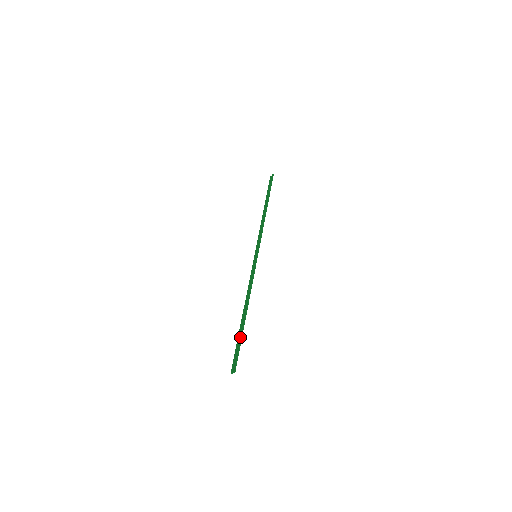
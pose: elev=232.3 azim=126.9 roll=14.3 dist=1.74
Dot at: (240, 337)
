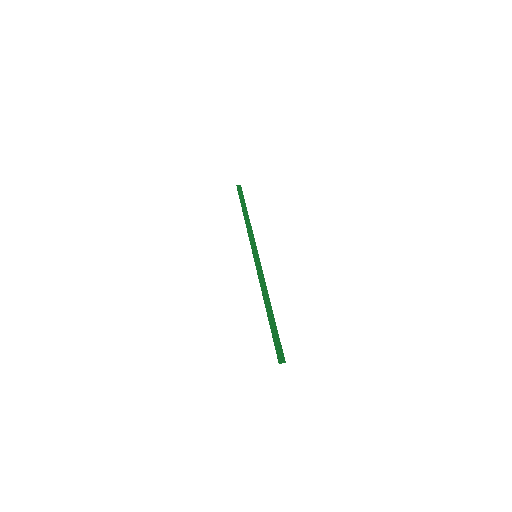
Dot at: (276, 329)
